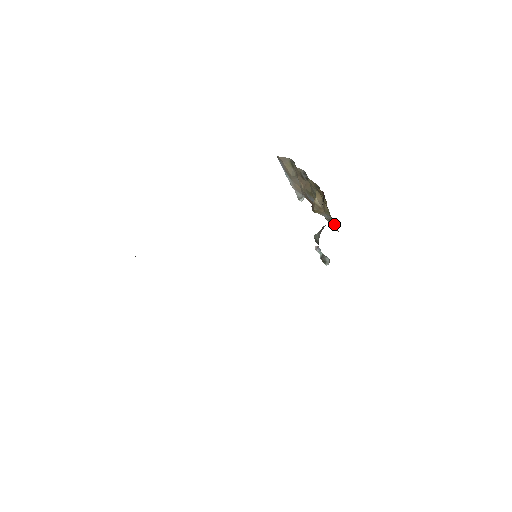
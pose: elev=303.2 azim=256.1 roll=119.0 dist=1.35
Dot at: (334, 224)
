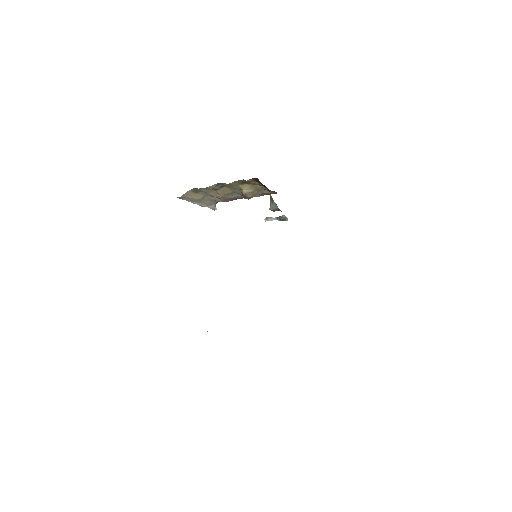
Dot at: (272, 191)
